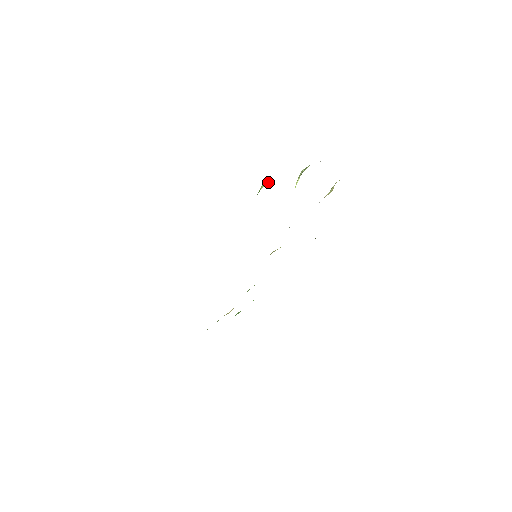
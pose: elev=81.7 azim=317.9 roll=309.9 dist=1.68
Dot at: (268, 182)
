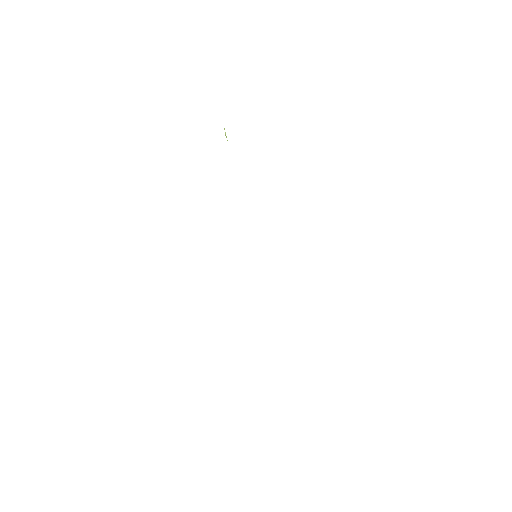
Dot at: occluded
